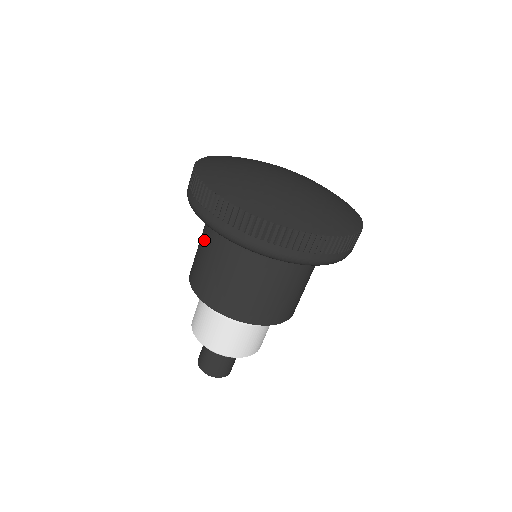
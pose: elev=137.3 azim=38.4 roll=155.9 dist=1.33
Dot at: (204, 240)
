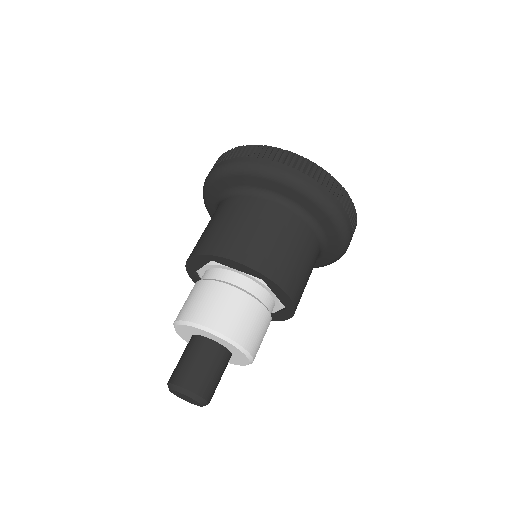
Dot at: (217, 213)
